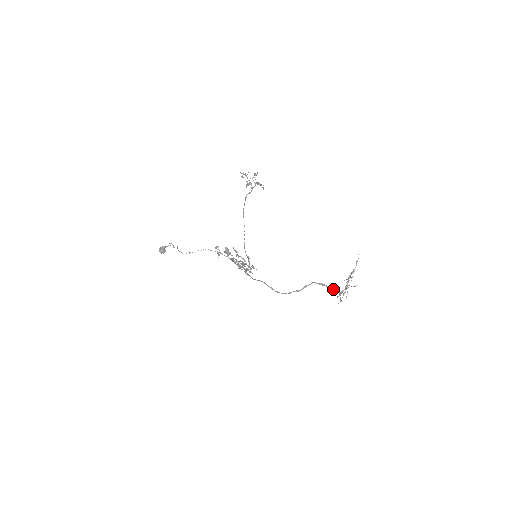
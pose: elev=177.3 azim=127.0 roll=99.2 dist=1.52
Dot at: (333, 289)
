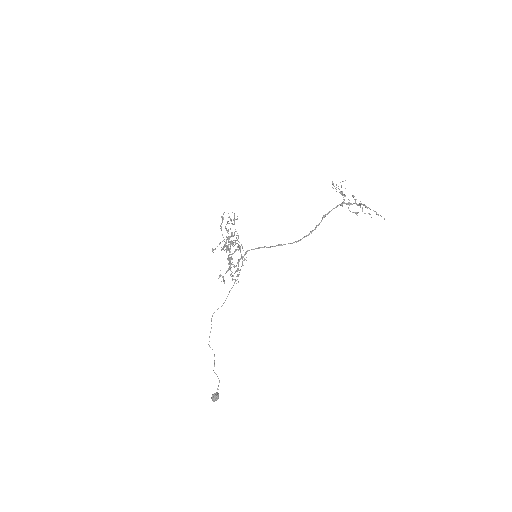
Dot at: (335, 207)
